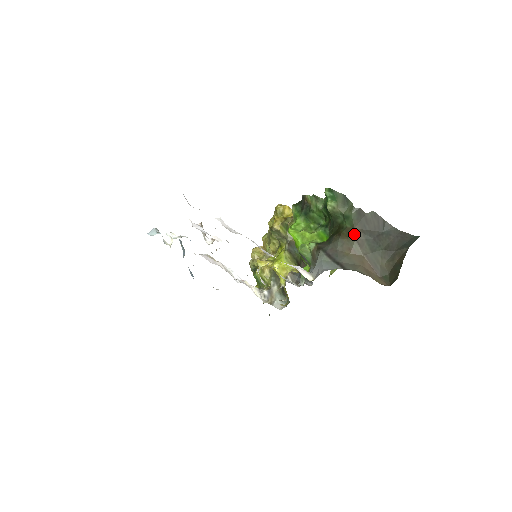
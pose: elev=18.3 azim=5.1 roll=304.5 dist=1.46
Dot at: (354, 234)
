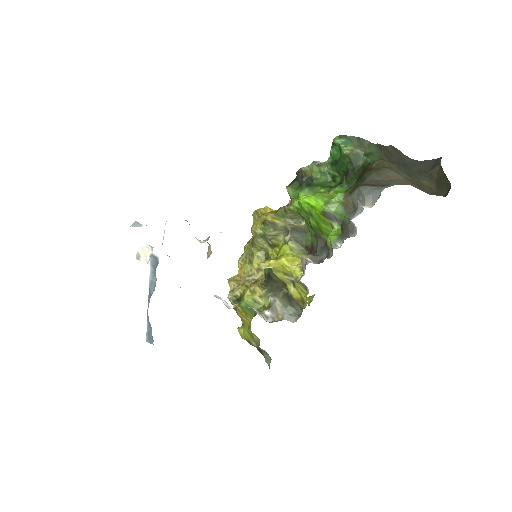
Dot at: (385, 164)
